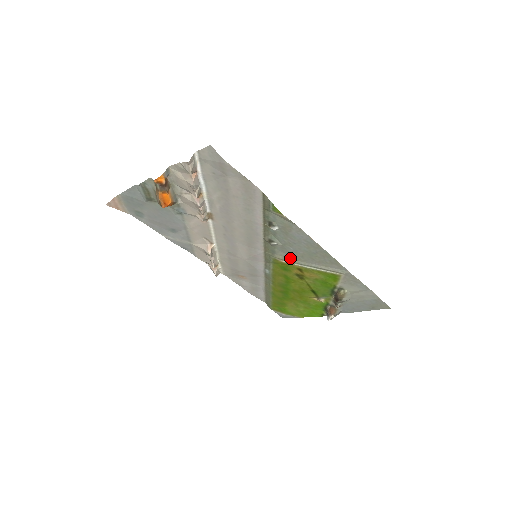
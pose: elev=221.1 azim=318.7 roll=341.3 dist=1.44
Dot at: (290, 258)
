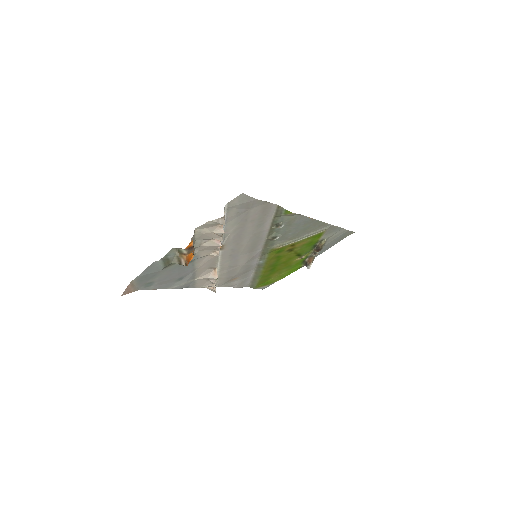
Dot at: (286, 241)
